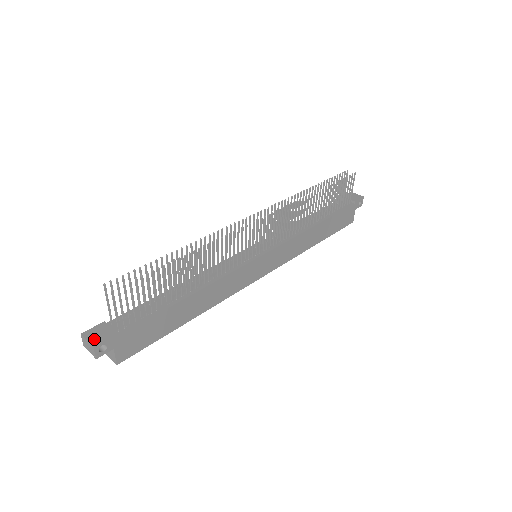
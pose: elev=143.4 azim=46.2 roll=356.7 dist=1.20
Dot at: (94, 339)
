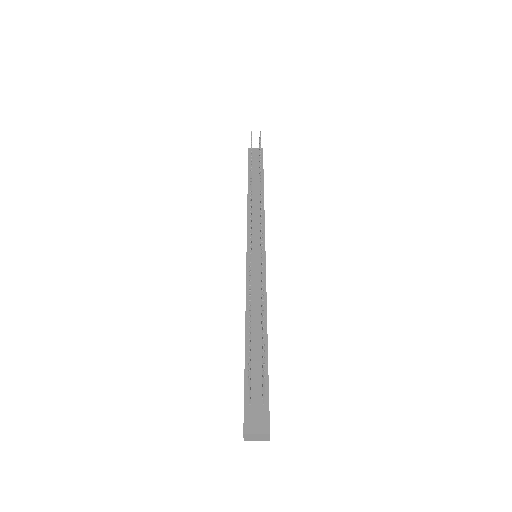
Dot at: (260, 427)
